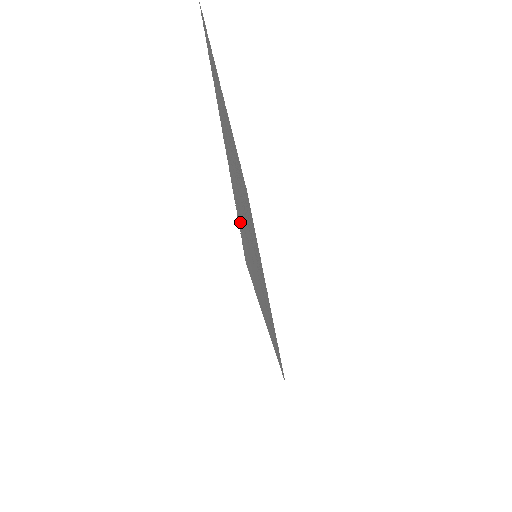
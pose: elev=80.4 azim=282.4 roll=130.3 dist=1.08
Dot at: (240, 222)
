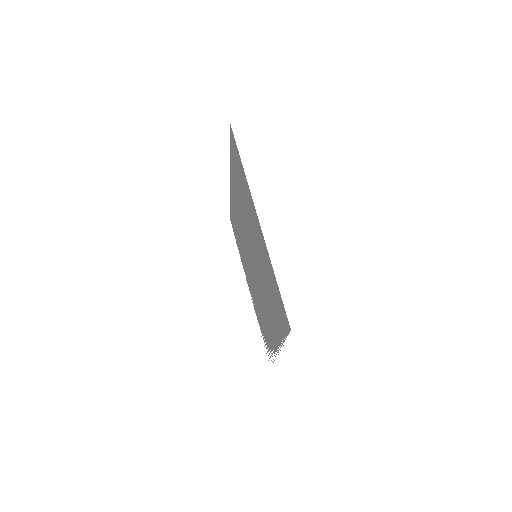
Dot at: (232, 149)
